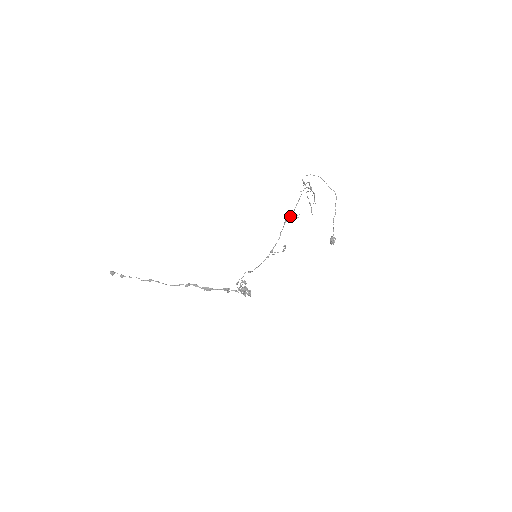
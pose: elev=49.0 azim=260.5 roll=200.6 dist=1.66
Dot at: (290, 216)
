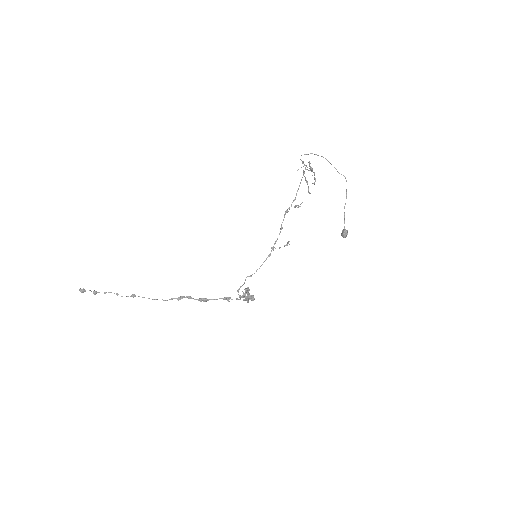
Dot at: (291, 205)
